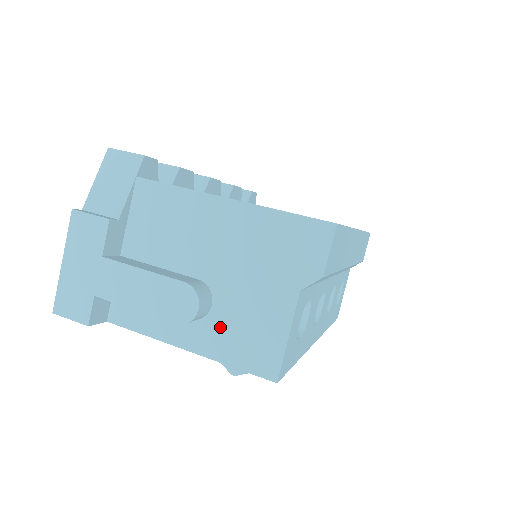
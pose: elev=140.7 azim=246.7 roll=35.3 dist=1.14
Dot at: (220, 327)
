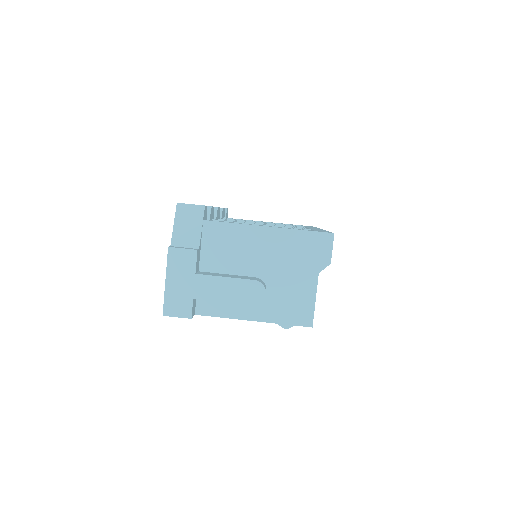
Dot at: (273, 303)
